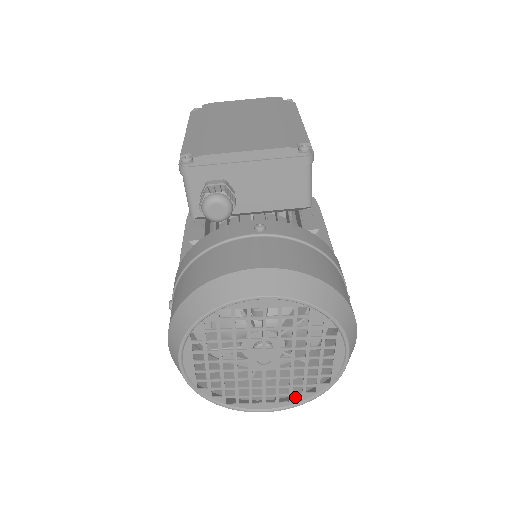
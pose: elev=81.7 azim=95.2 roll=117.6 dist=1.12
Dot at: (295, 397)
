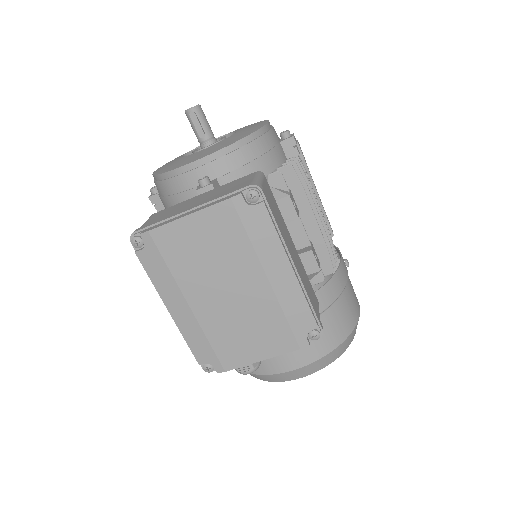
Dot at: occluded
